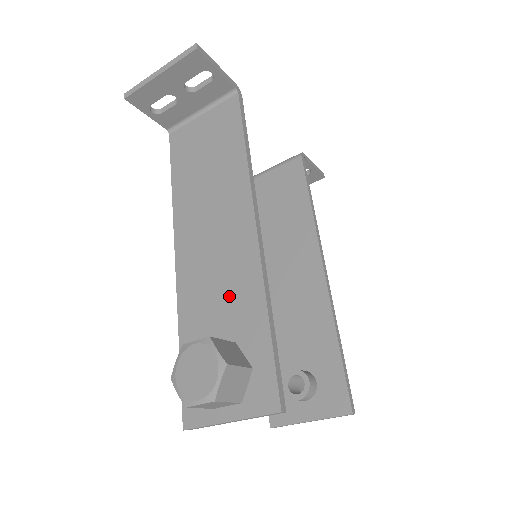
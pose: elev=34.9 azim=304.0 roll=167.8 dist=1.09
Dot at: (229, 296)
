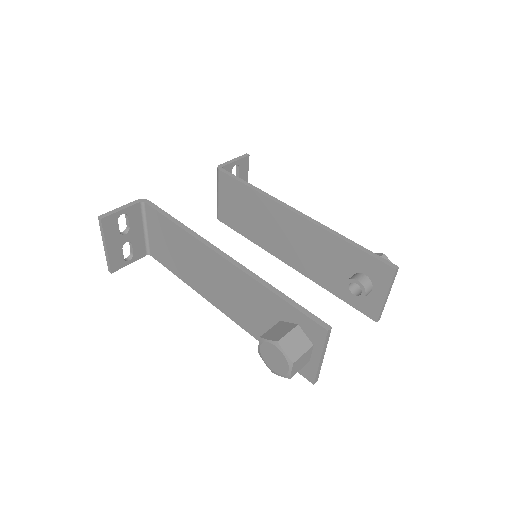
Dot at: (254, 303)
